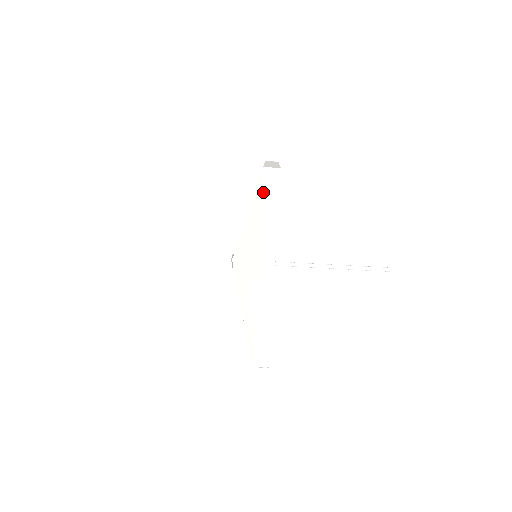
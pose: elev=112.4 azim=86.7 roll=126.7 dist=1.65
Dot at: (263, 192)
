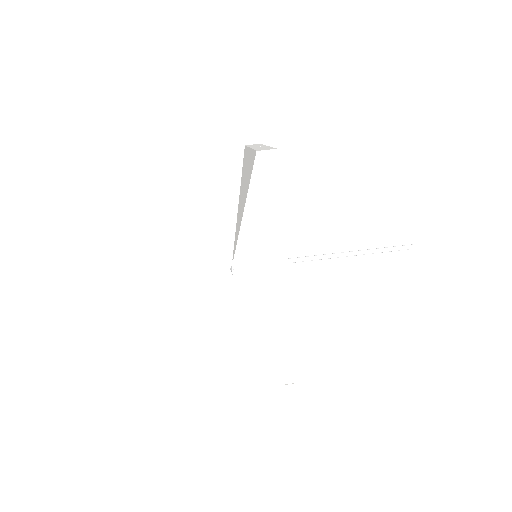
Dot at: (261, 181)
